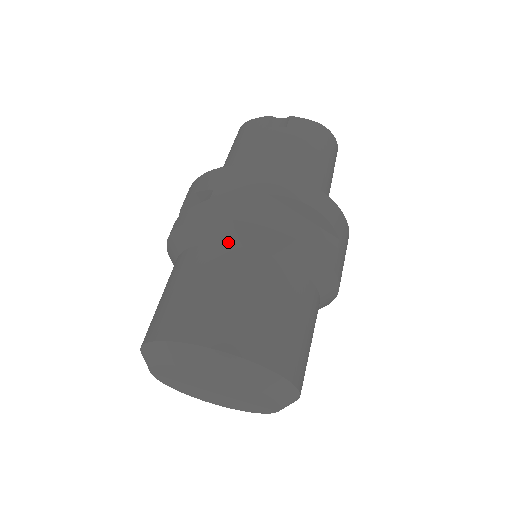
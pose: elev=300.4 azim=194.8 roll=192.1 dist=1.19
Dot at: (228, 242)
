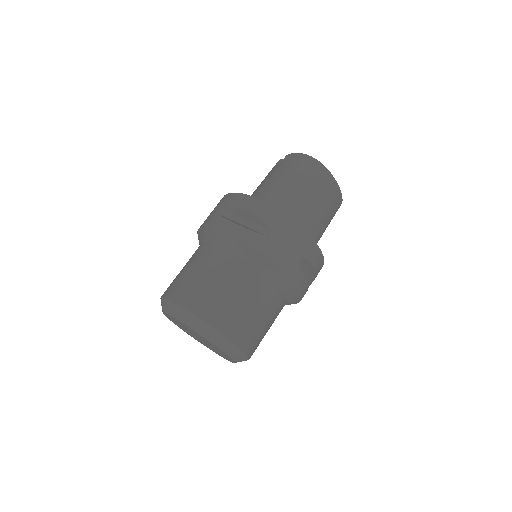
Dot at: (202, 242)
